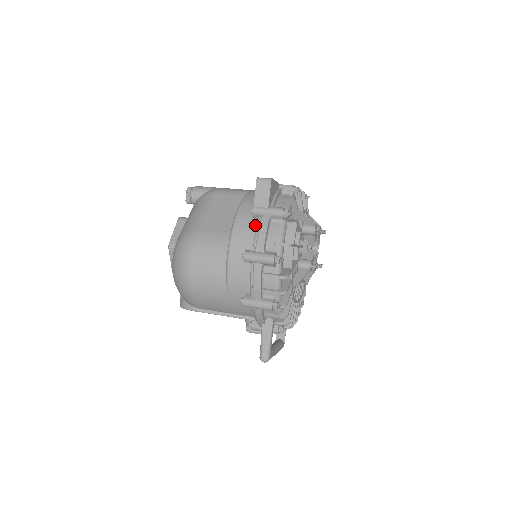
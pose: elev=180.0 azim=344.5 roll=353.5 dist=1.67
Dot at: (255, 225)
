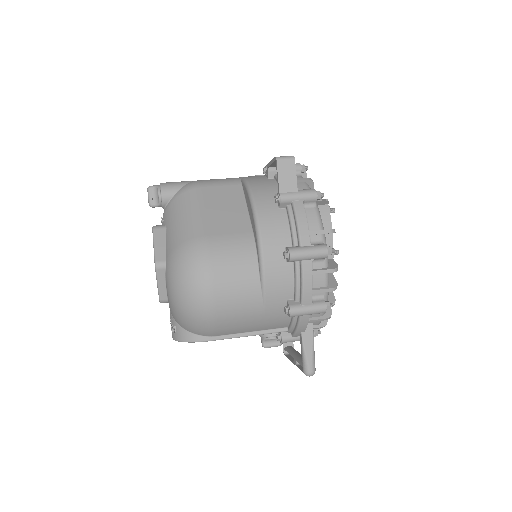
Dot at: (284, 215)
